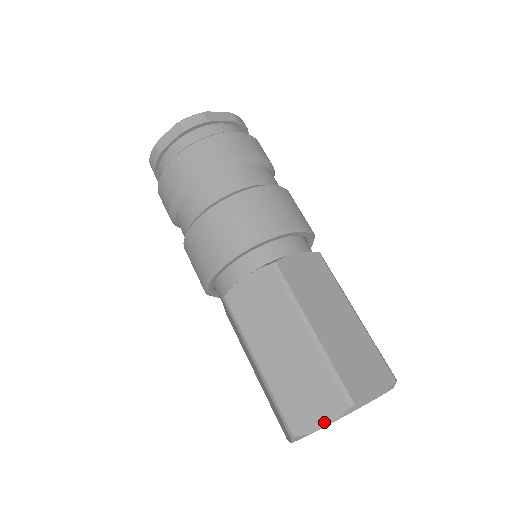
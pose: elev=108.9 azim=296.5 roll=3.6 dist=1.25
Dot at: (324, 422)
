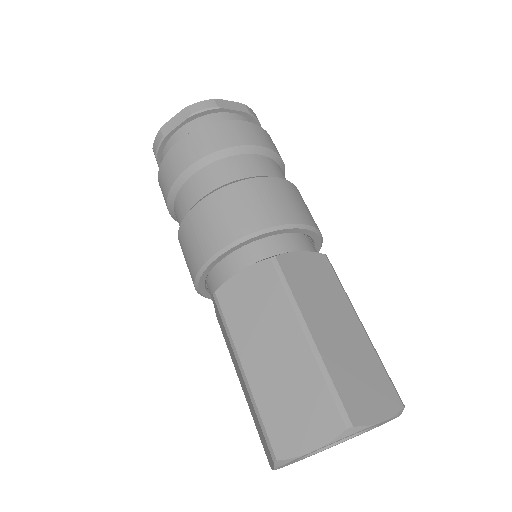
Dot at: (314, 445)
